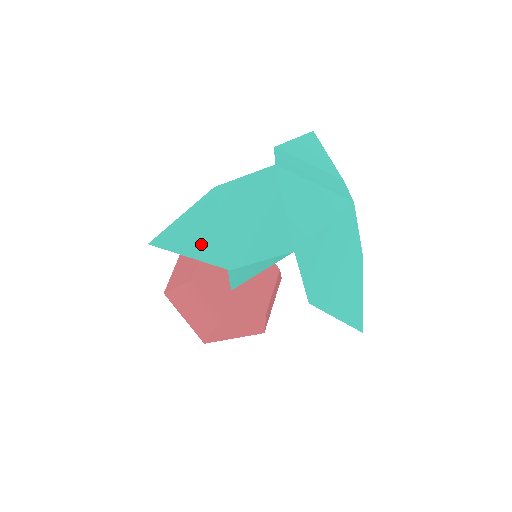
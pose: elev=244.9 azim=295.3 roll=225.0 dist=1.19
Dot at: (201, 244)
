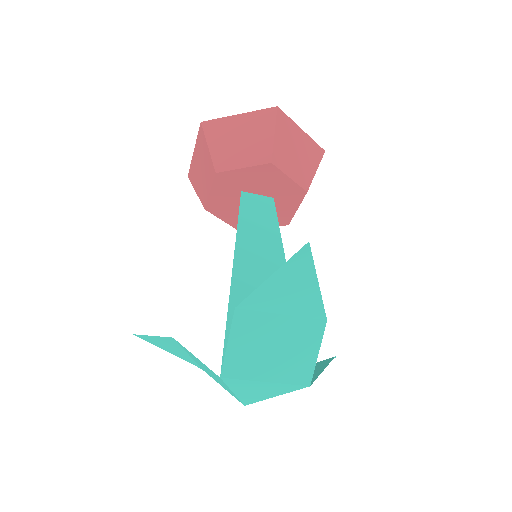
Dot at: (175, 353)
